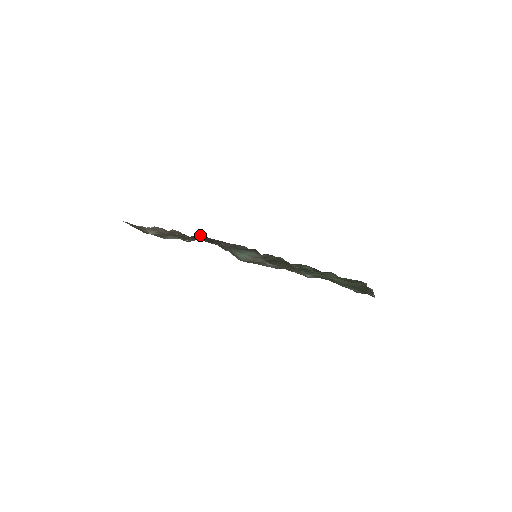
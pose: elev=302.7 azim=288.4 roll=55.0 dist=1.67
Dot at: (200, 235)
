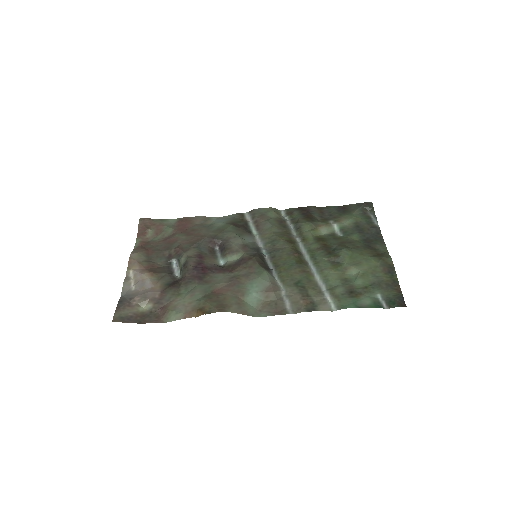
Dot at: (188, 263)
